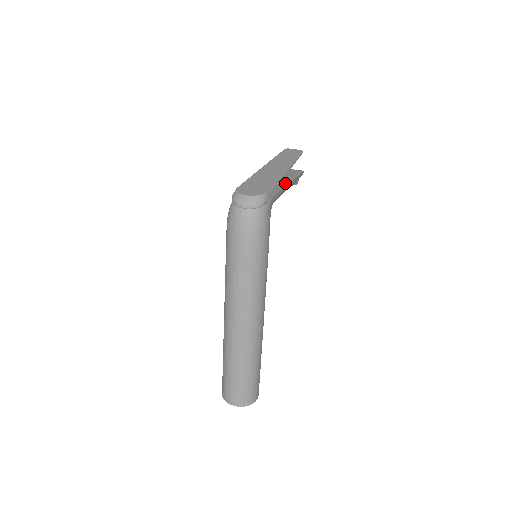
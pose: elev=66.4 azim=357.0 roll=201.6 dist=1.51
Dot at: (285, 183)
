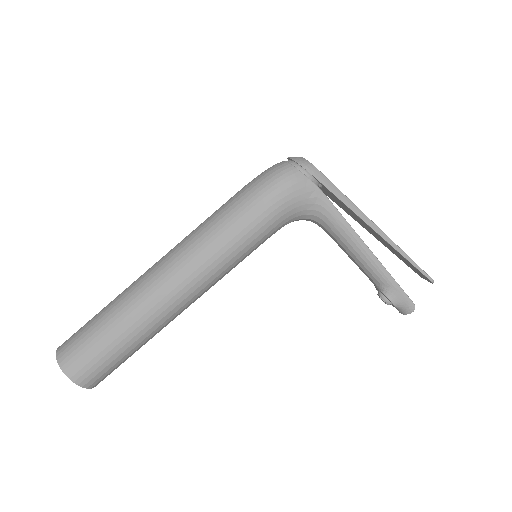
Dot at: occluded
